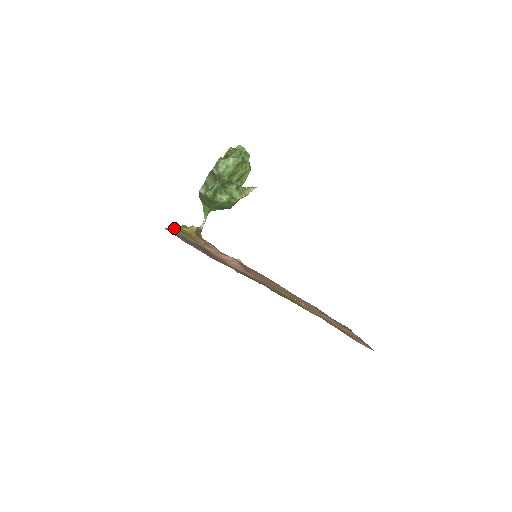
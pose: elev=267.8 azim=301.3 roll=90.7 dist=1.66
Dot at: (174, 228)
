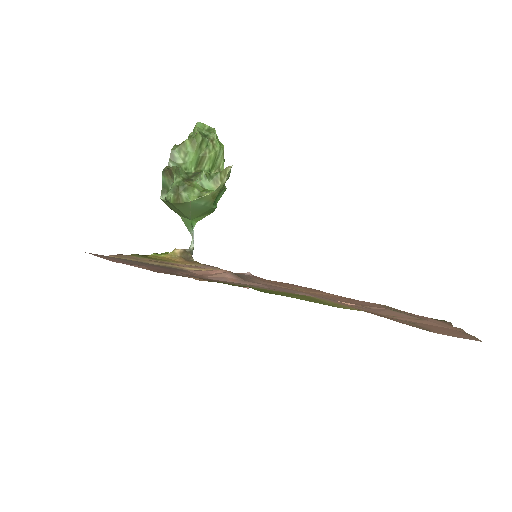
Dot at: (132, 256)
